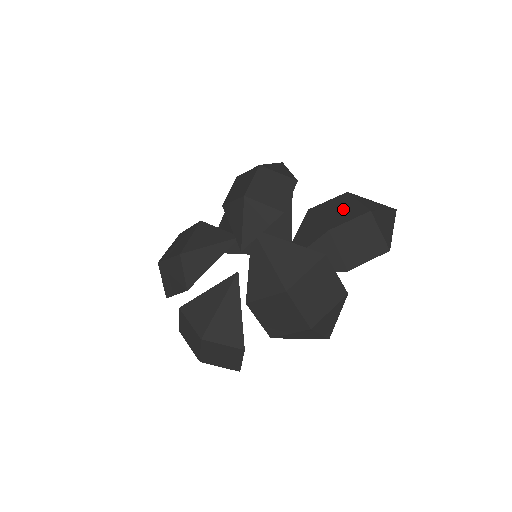
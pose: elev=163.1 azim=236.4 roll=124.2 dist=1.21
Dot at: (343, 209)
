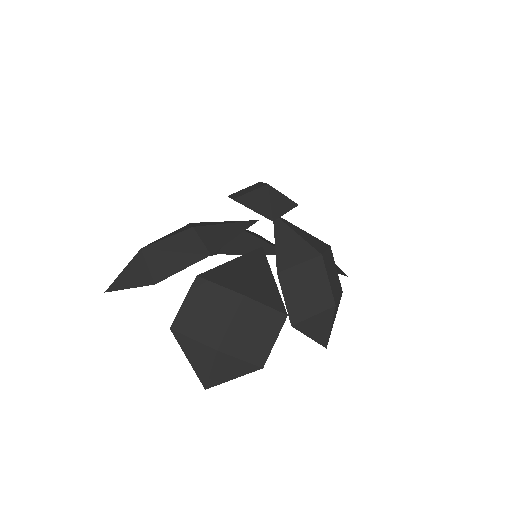
Dot at: occluded
